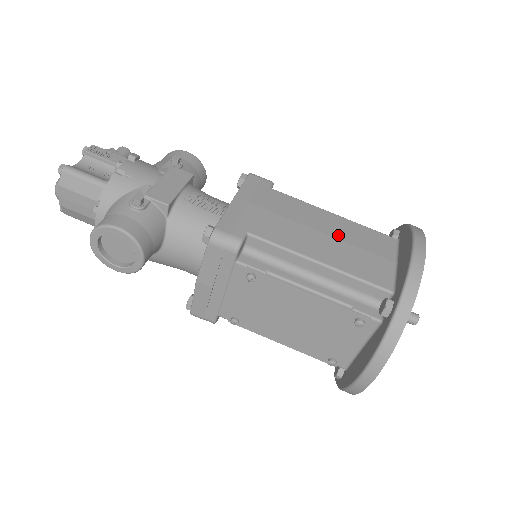
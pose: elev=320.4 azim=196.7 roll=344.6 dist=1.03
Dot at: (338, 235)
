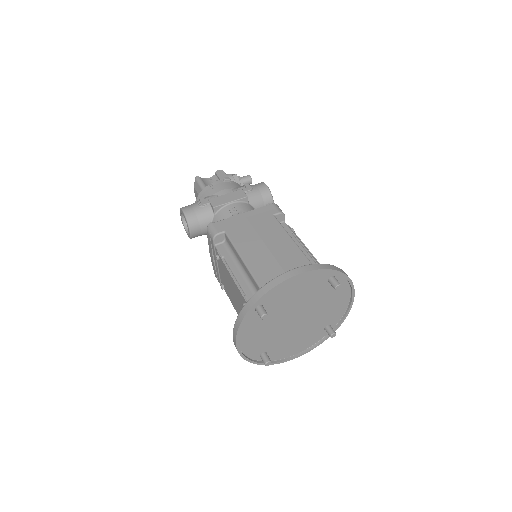
Dot at: (276, 253)
